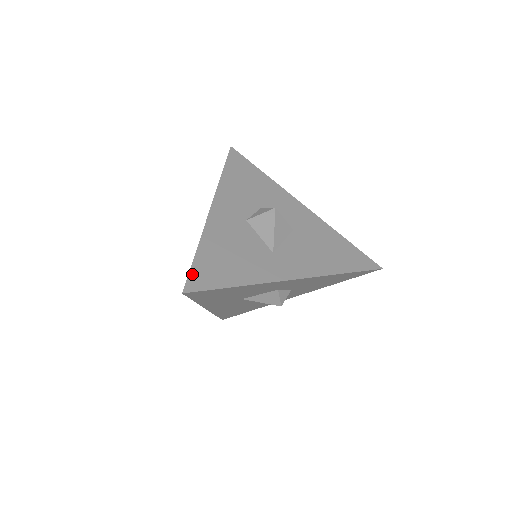
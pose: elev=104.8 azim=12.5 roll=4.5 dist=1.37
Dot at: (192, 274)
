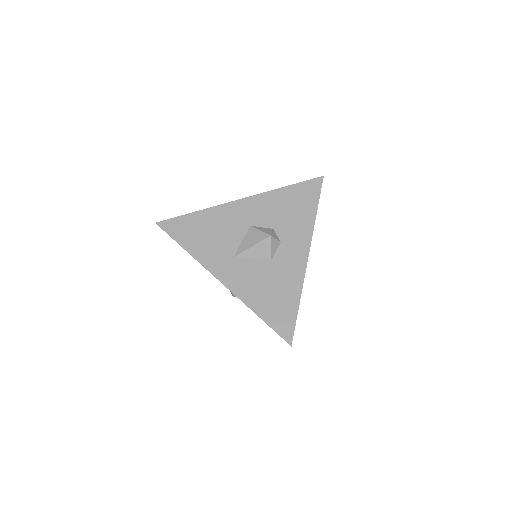
Dot at: (174, 220)
